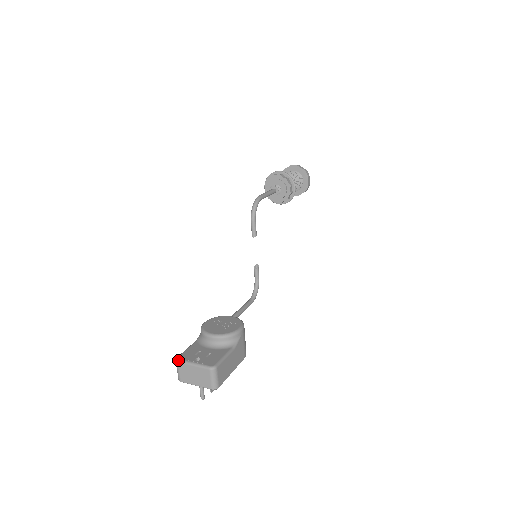
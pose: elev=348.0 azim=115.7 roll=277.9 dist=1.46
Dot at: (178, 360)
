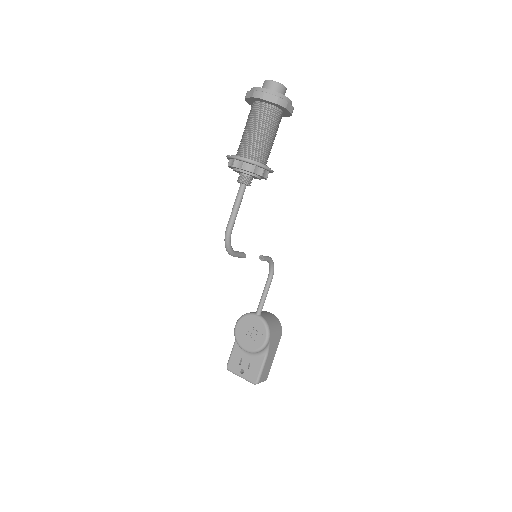
Dot at: occluded
